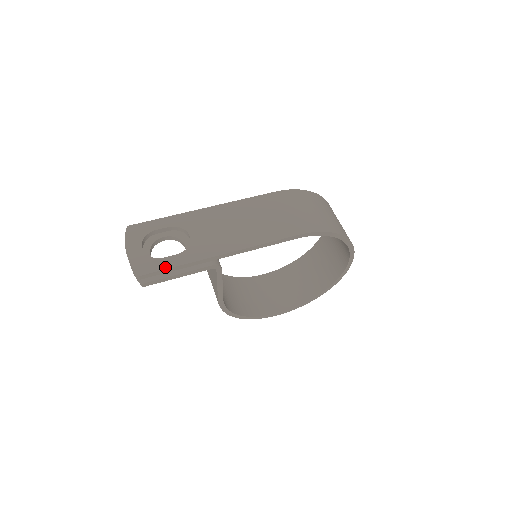
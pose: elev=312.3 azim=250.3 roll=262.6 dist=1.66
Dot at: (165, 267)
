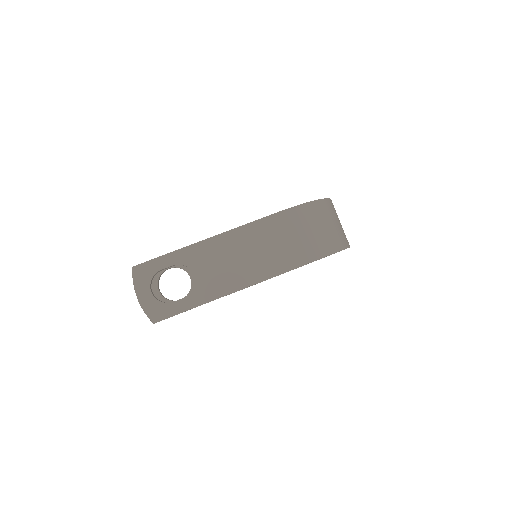
Dot at: (176, 313)
